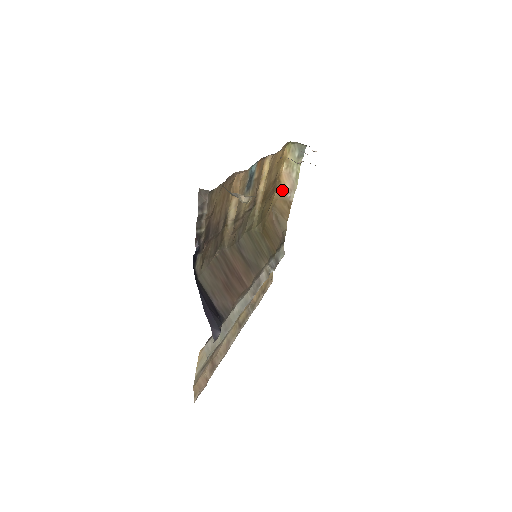
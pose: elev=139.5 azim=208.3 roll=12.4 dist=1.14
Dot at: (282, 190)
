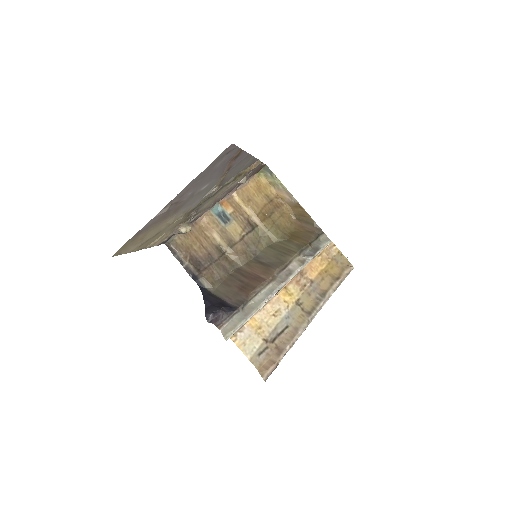
Dot at: (288, 202)
